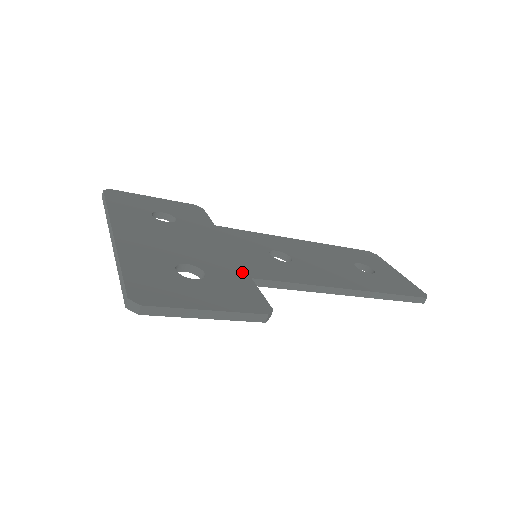
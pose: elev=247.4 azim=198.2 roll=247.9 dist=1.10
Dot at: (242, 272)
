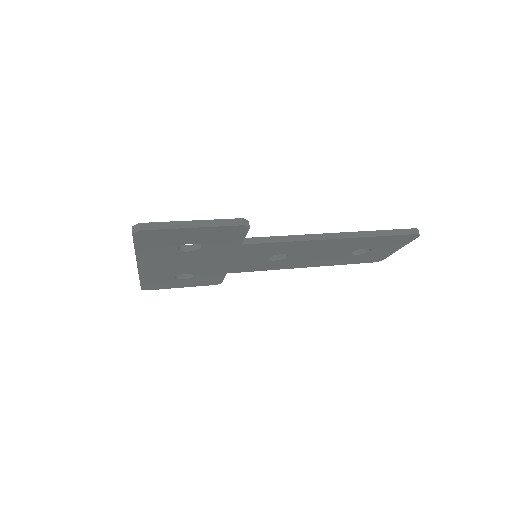
Dot at: occluded
